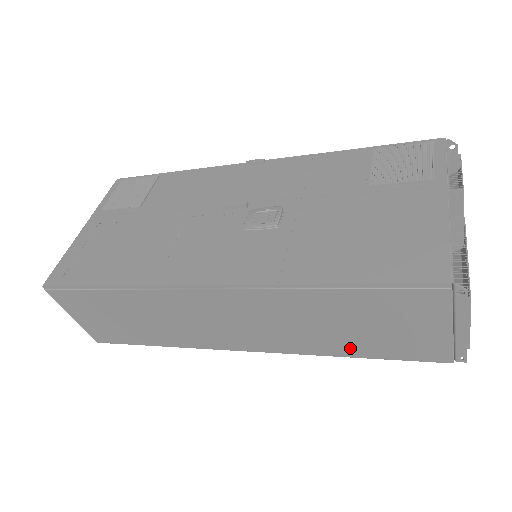
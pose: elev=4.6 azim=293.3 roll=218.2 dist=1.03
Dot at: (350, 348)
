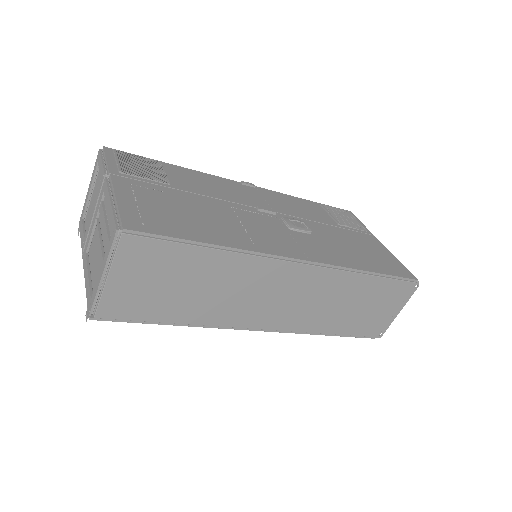
Dot at: (337, 326)
